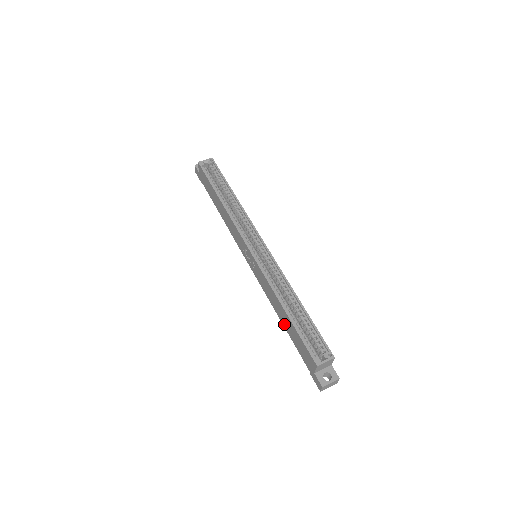
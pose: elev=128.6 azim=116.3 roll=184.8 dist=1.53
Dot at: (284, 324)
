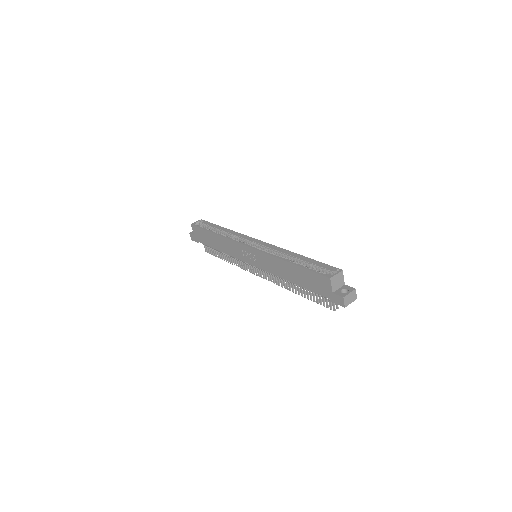
Dot at: (295, 281)
